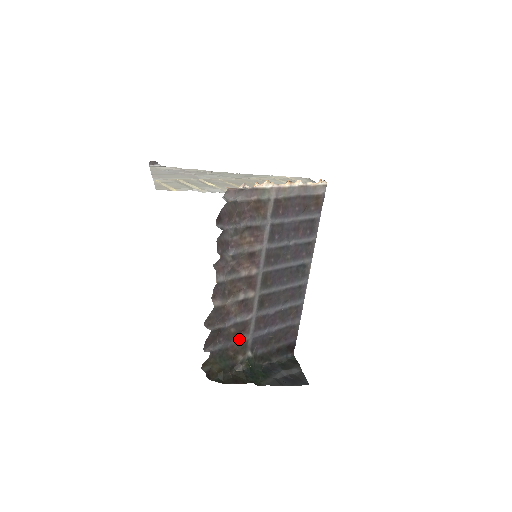
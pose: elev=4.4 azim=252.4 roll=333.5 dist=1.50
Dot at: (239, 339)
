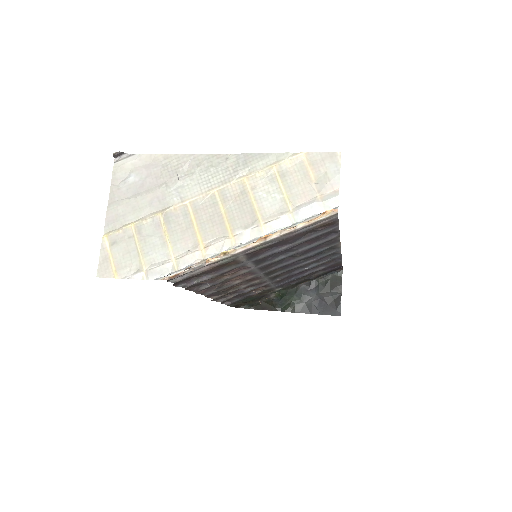
Dot at: (260, 290)
